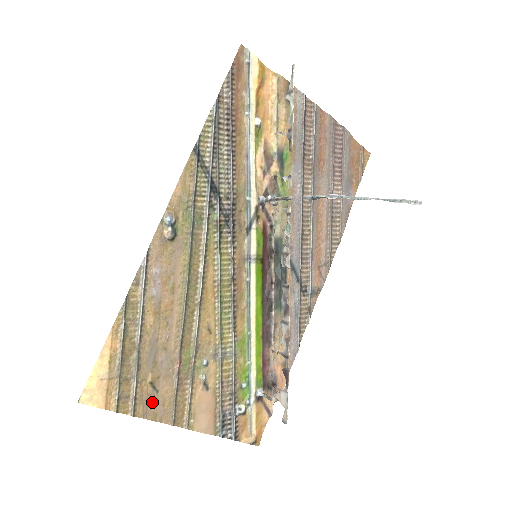
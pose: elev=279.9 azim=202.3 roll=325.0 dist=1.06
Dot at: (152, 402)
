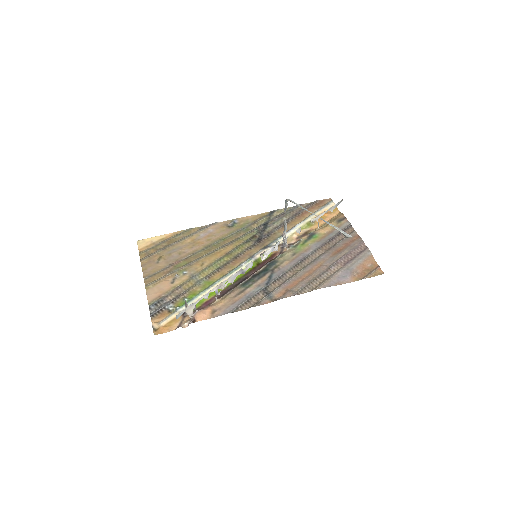
Dot at: (151, 264)
